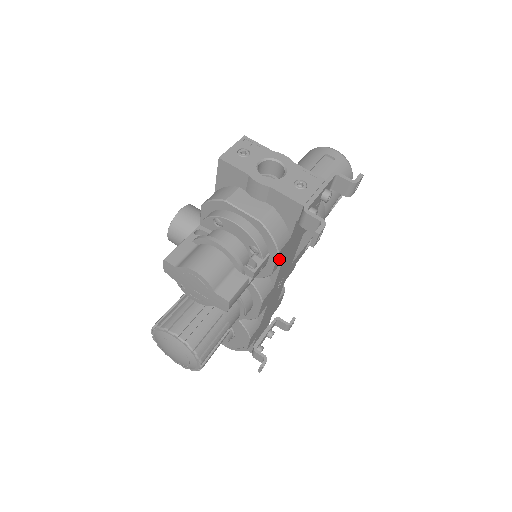
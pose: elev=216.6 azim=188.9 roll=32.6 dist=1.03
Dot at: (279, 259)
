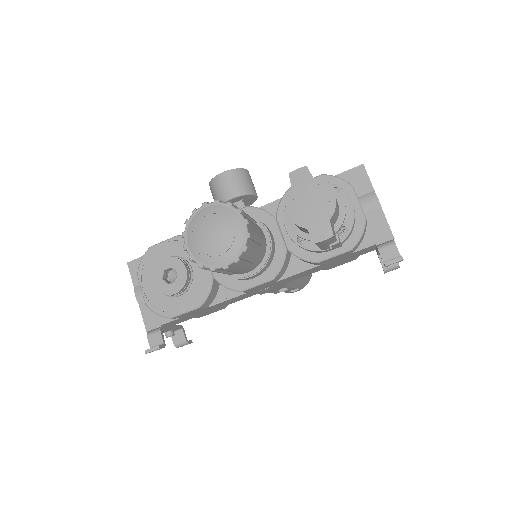
Dot at: (333, 258)
